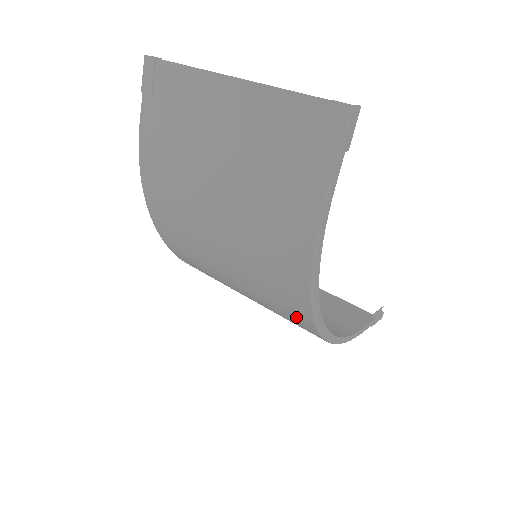
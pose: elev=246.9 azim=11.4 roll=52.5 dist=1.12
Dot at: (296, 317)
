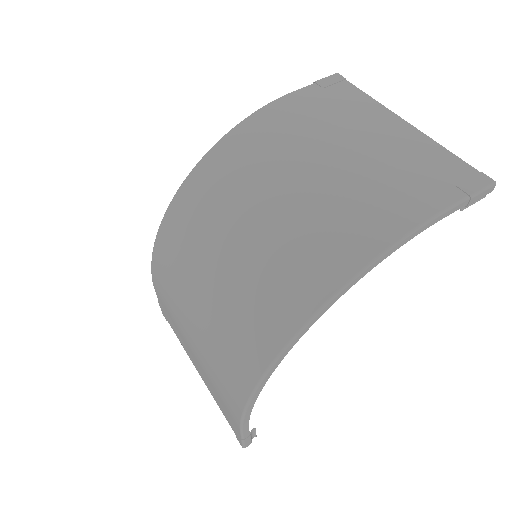
Dot at: (283, 308)
